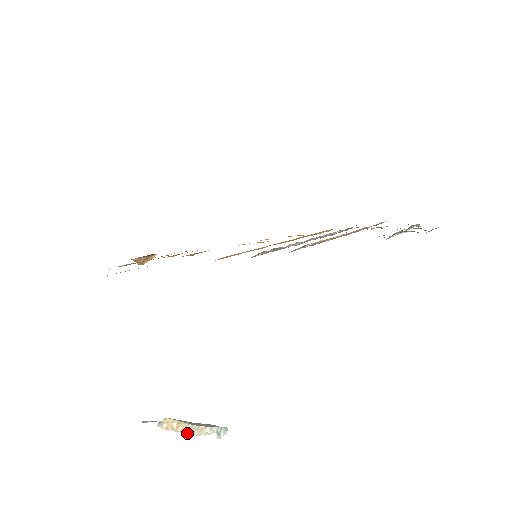
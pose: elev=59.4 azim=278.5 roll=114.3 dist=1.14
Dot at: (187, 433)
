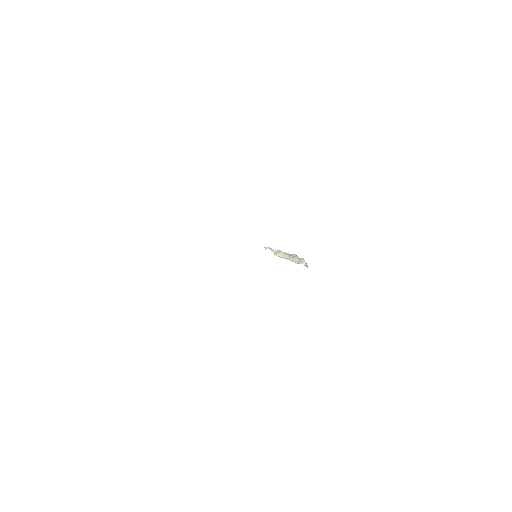
Dot at: occluded
